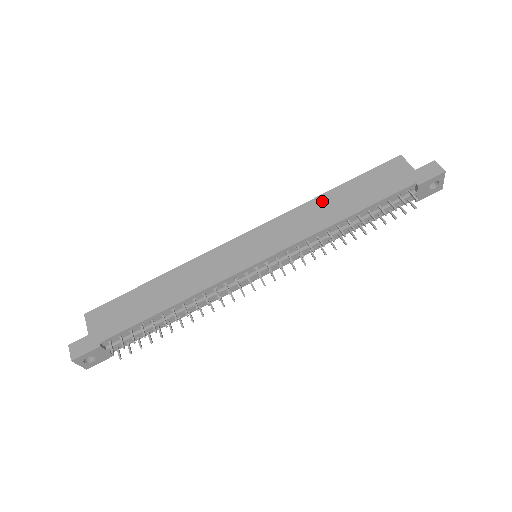
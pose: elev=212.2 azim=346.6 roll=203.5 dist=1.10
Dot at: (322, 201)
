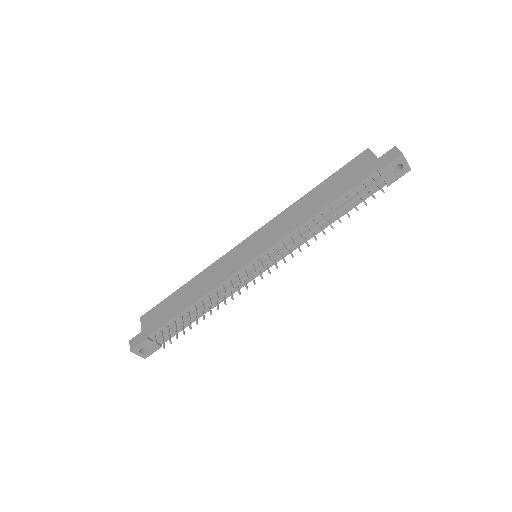
Dot at: (303, 201)
